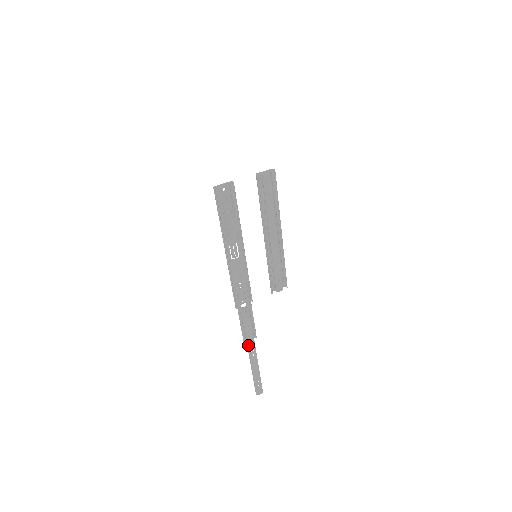
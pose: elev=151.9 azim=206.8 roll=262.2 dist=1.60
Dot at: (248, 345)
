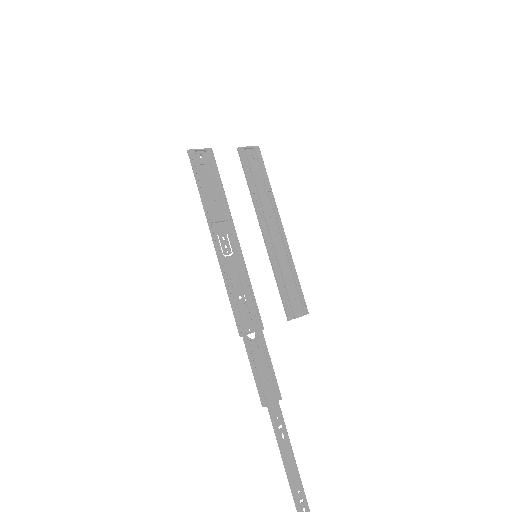
Dot at: (271, 413)
